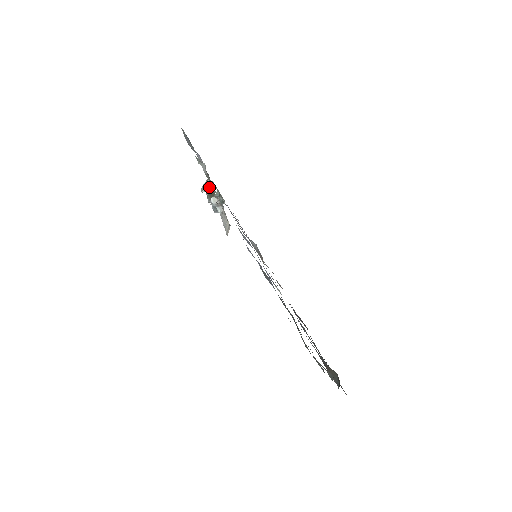
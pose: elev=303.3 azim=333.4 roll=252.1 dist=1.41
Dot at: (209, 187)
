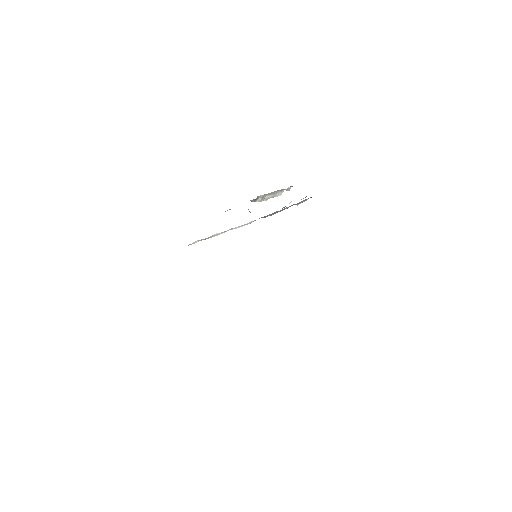
Dot at: occluded
